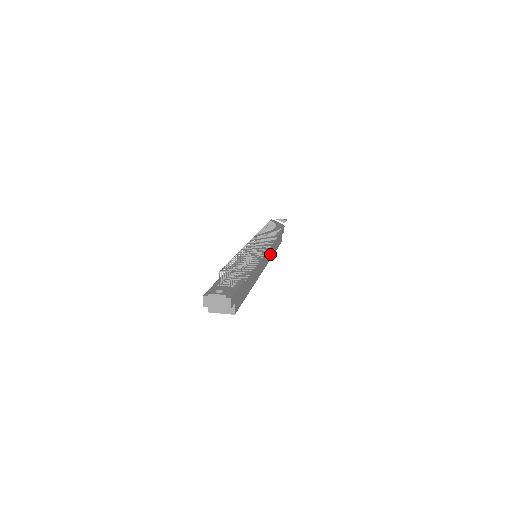
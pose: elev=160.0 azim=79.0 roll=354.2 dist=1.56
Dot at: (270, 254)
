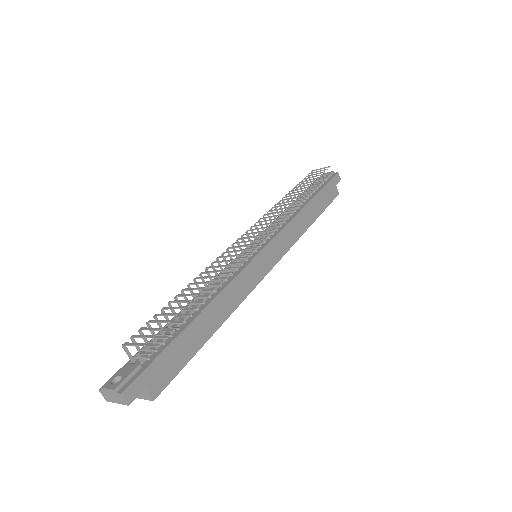
Dot at: (290, 238)
